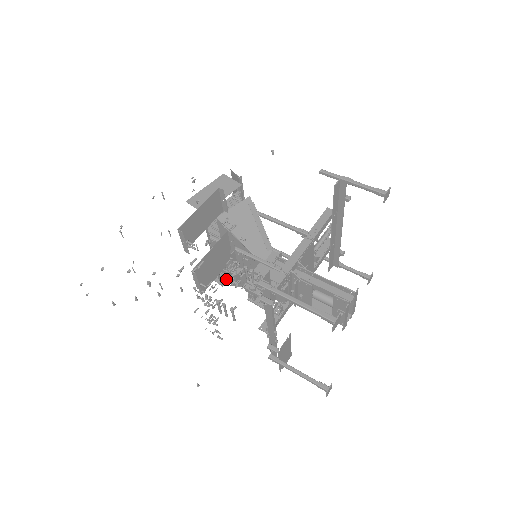
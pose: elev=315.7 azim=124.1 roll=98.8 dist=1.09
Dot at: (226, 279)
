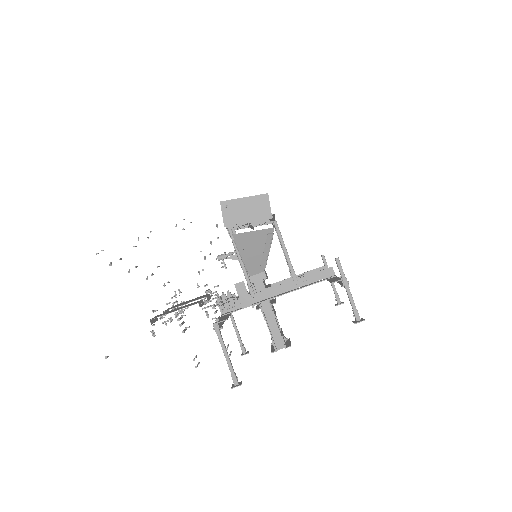
Dot at: (222, 259)
